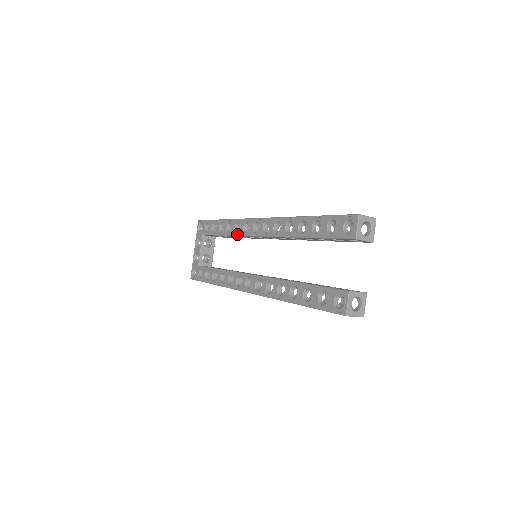
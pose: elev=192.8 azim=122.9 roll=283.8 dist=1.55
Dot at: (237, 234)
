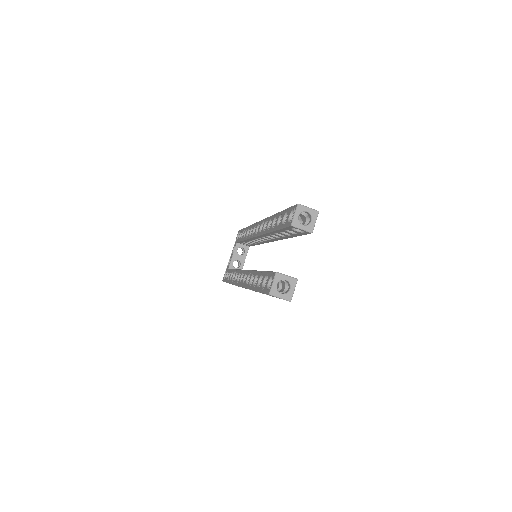
Dot at: (249, 237)
